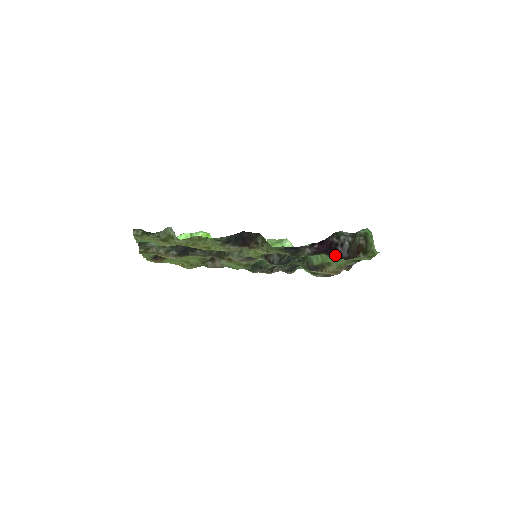
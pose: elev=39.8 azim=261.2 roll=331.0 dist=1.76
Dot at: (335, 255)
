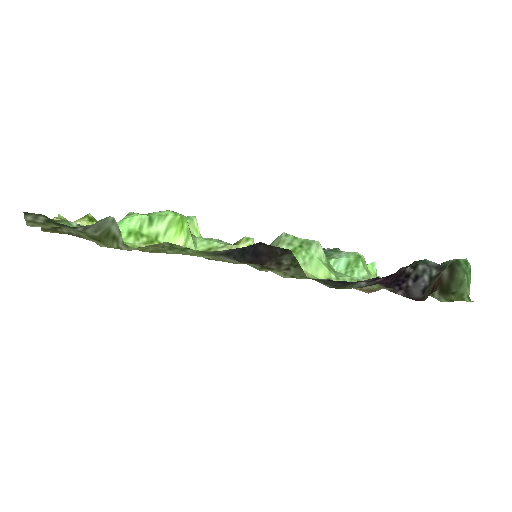
Dot at: (399, 291)
